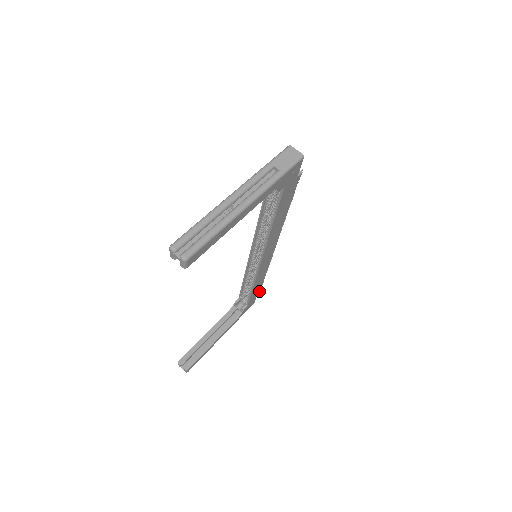
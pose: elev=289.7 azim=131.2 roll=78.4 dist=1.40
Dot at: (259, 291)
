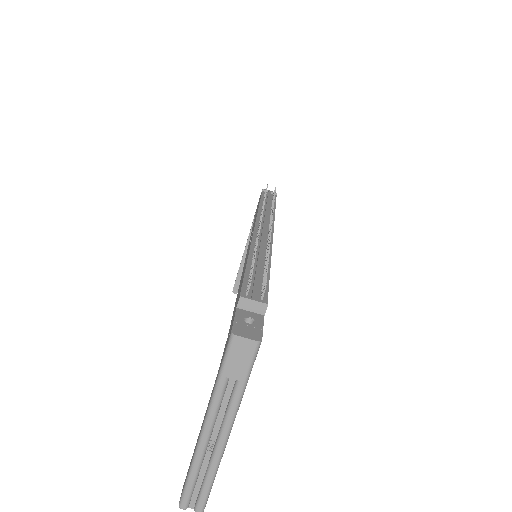
Dot at: occluded
